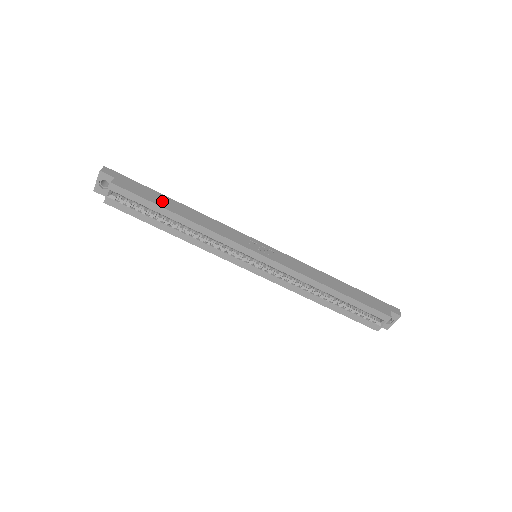
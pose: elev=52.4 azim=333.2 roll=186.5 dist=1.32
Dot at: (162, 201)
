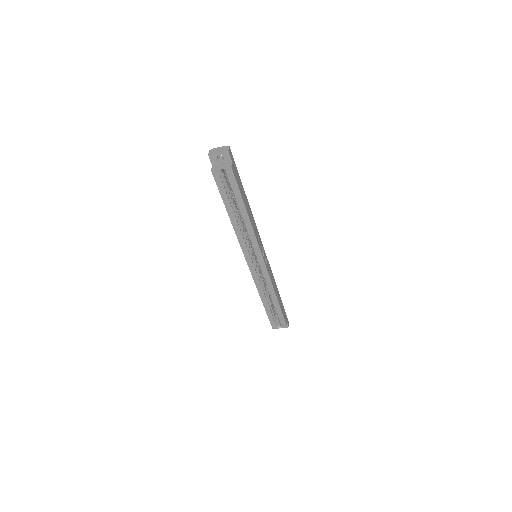
Dot at: (244, 195)
